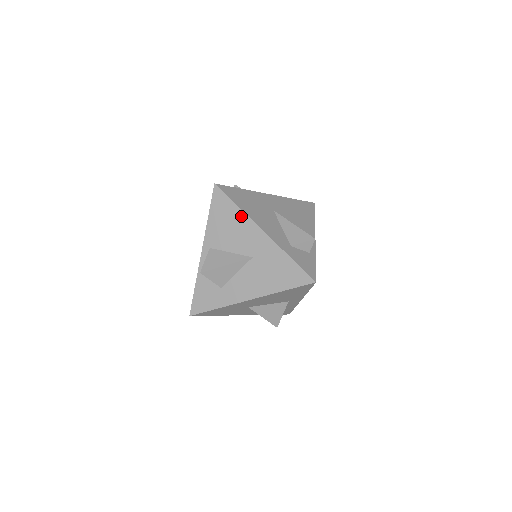
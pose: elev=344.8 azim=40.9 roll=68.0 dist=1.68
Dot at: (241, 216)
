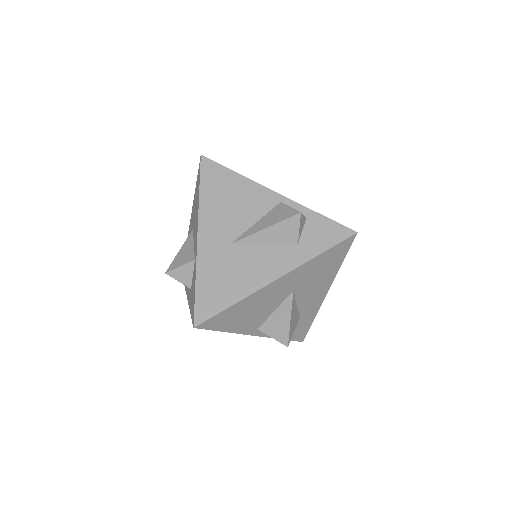
Dot at: (246, 302)
